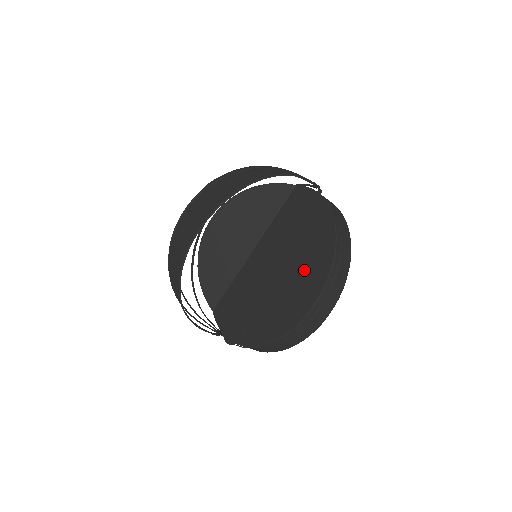
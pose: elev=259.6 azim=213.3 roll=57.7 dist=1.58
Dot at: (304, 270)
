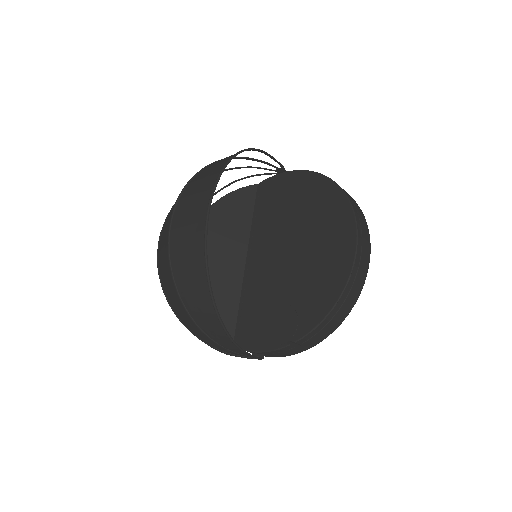
Dot at: (321, 227)
